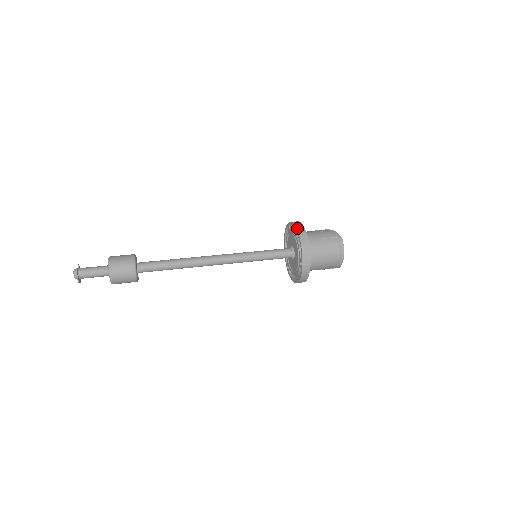
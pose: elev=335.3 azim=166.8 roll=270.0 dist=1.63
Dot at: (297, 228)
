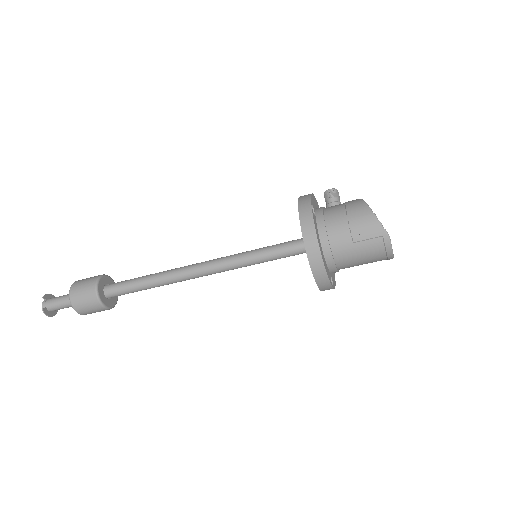
Dot at: (305, 245)
